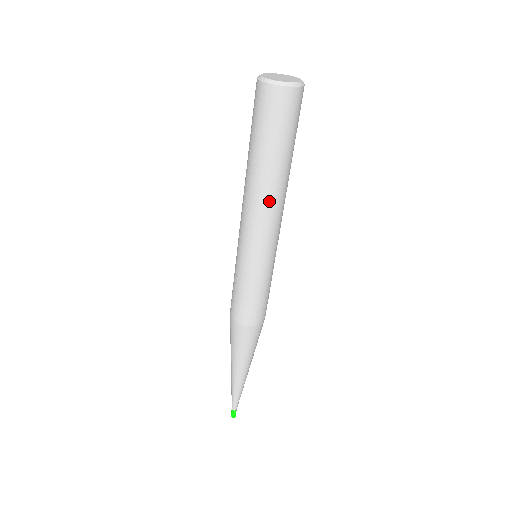
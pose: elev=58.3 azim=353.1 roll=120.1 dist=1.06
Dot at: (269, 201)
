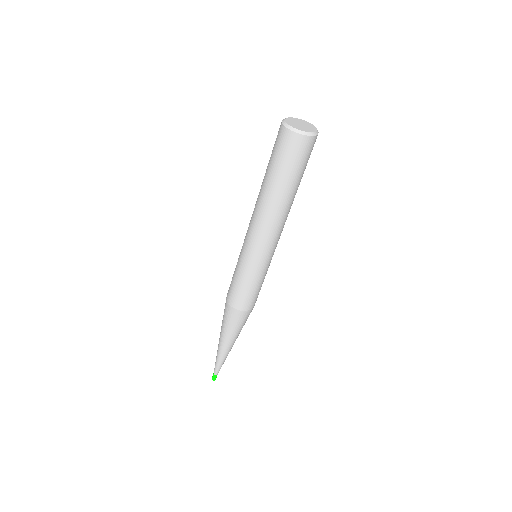
Dot at: (261, 212)
